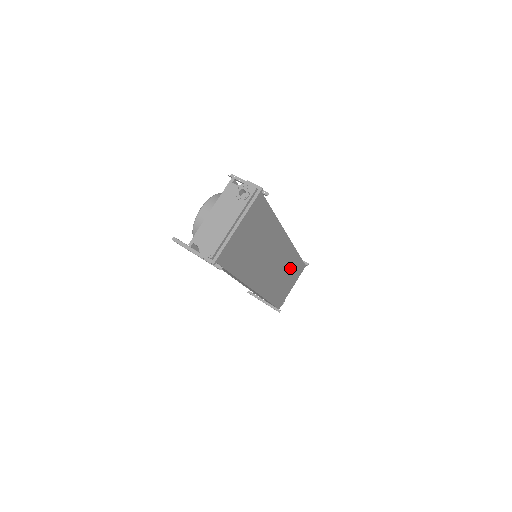
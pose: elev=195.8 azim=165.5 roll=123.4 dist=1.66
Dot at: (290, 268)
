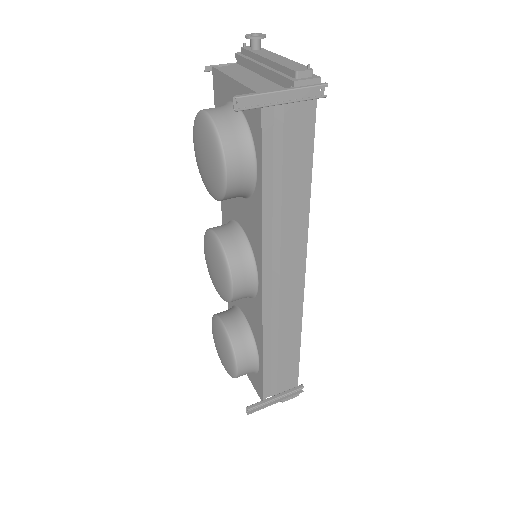
Dot at: occluded
